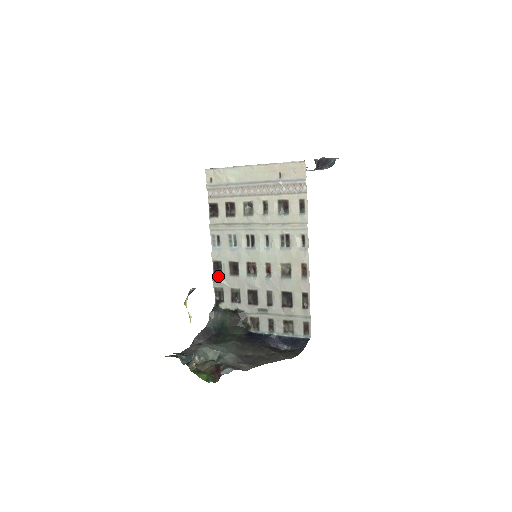
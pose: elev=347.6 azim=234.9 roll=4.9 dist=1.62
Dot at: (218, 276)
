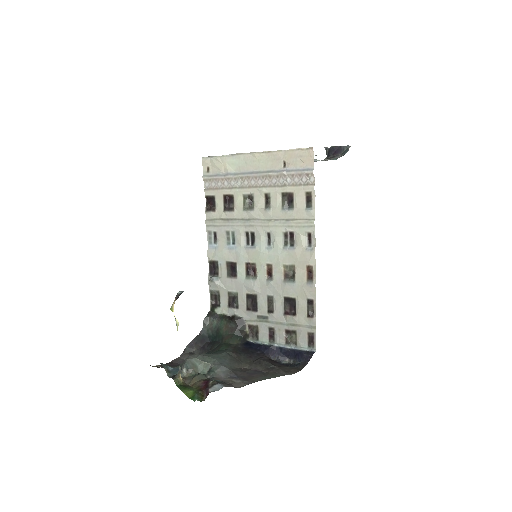
Dot at: (214, 277)
